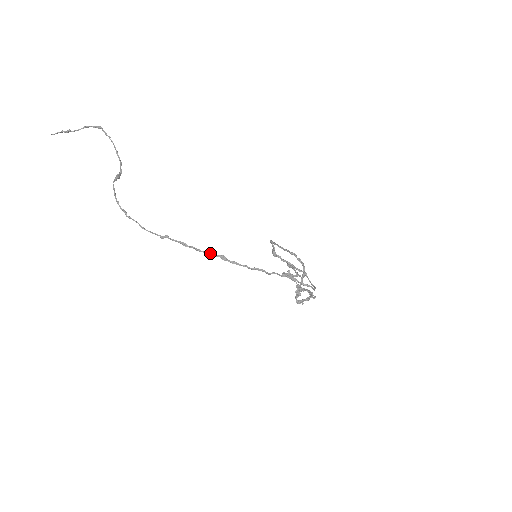
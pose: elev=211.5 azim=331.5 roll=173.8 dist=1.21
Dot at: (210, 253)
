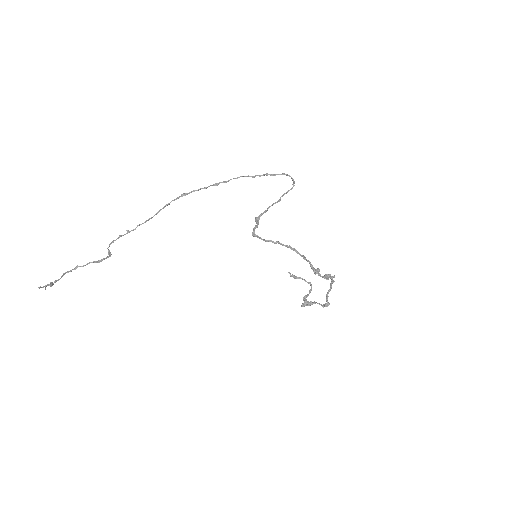
Dot at: (205, 187)
